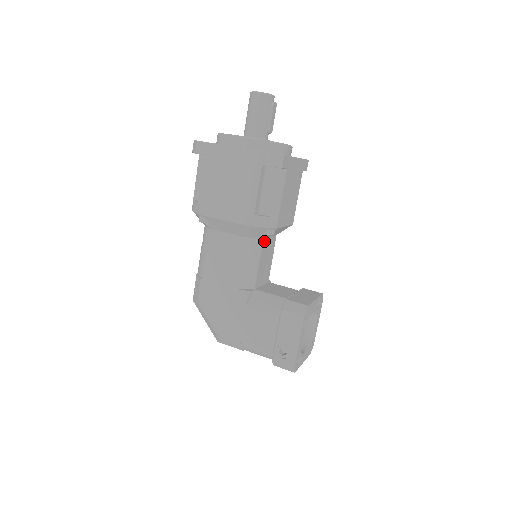
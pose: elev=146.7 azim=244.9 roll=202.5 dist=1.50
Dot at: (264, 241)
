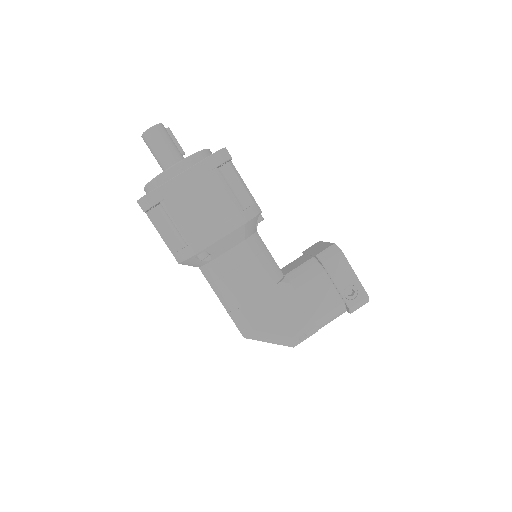
Dot at: (257, 234)
